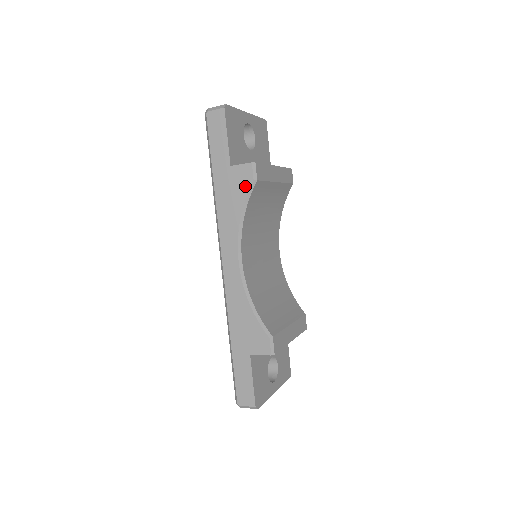
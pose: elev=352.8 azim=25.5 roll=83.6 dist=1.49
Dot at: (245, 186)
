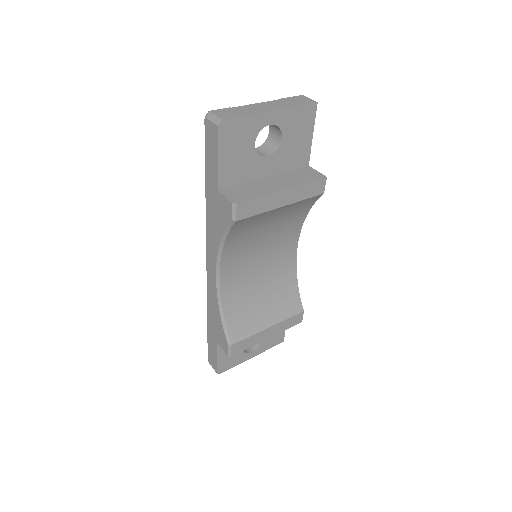
Dot at: (225, 219)
